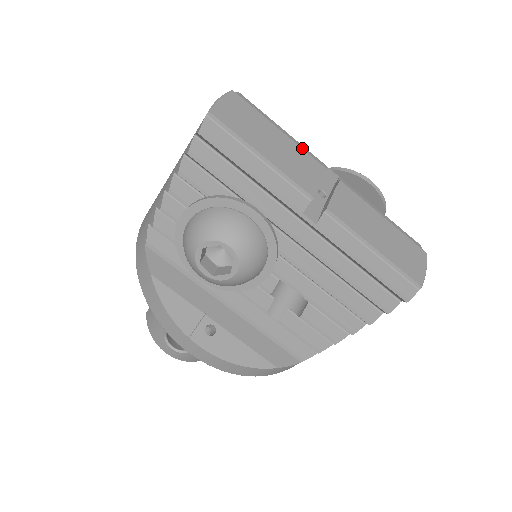
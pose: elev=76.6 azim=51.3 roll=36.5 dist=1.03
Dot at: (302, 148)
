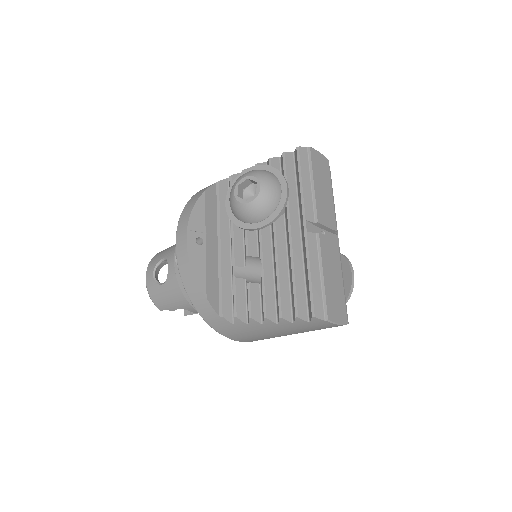
Dot at: occluded
